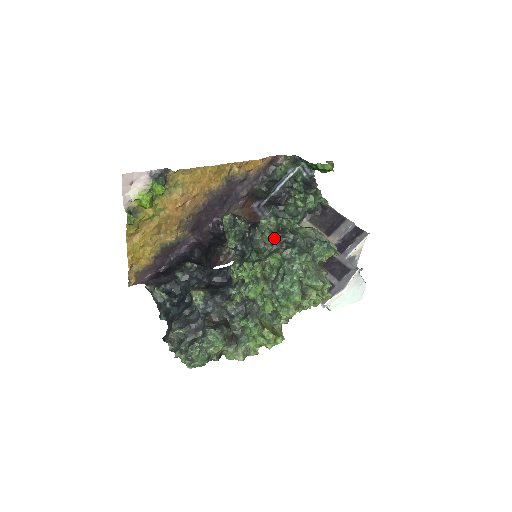
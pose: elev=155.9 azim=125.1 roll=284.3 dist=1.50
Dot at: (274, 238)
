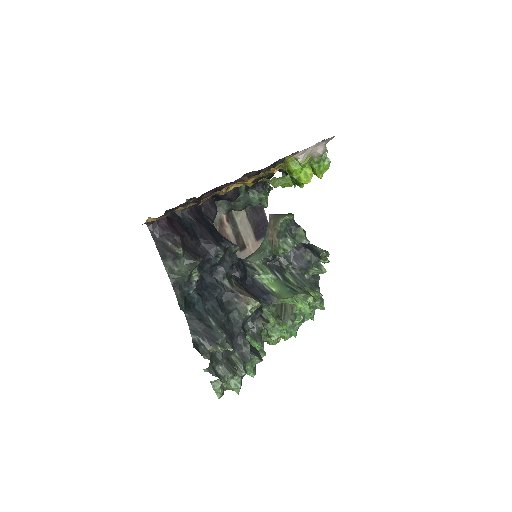
Dot at: occluded
